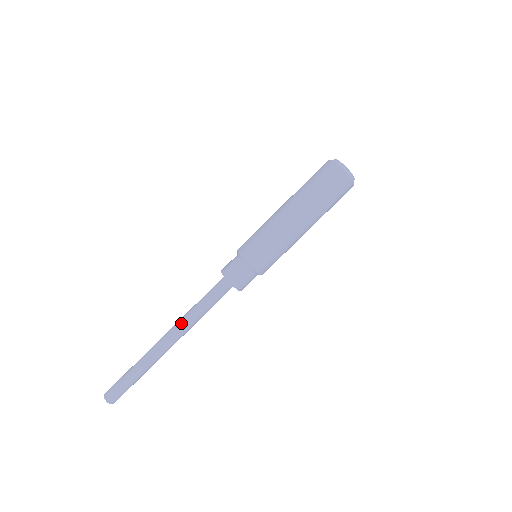
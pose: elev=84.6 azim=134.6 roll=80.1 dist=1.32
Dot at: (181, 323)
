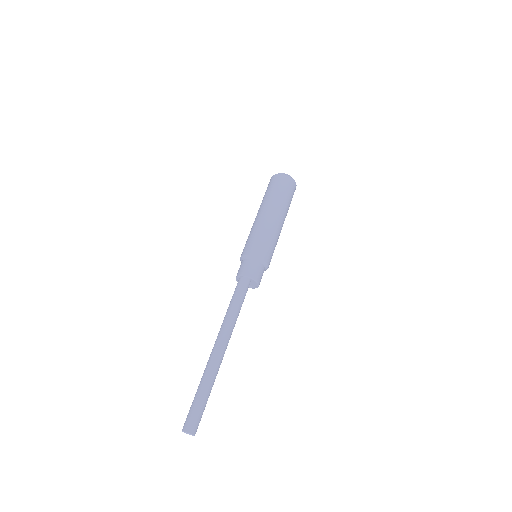
Dot at: (222, 327)
